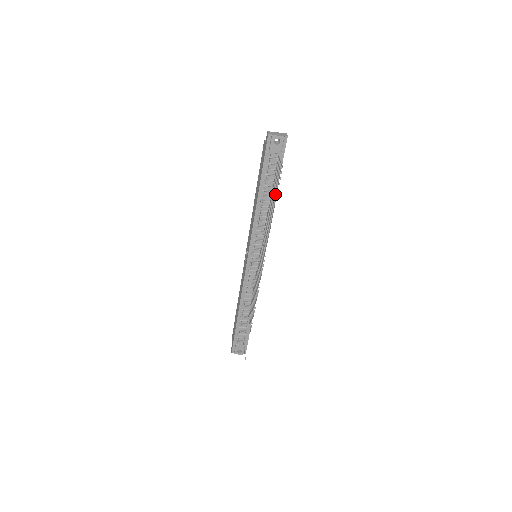
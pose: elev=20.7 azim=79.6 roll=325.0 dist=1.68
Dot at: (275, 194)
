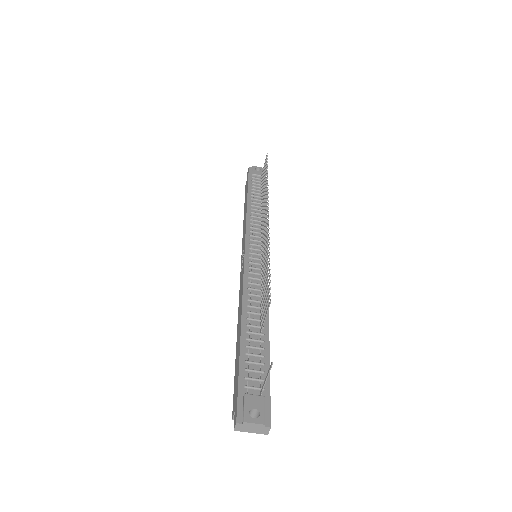
Dot at: occluded
